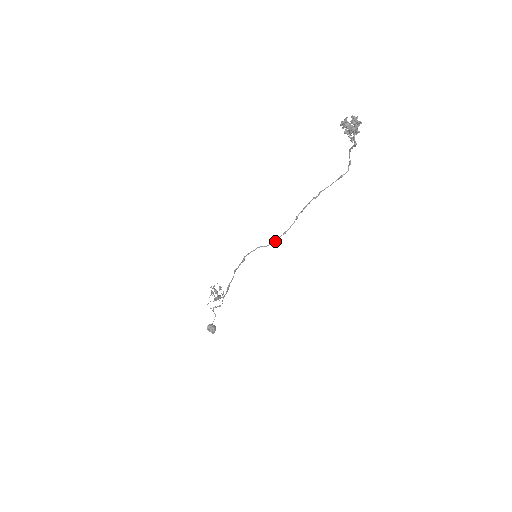
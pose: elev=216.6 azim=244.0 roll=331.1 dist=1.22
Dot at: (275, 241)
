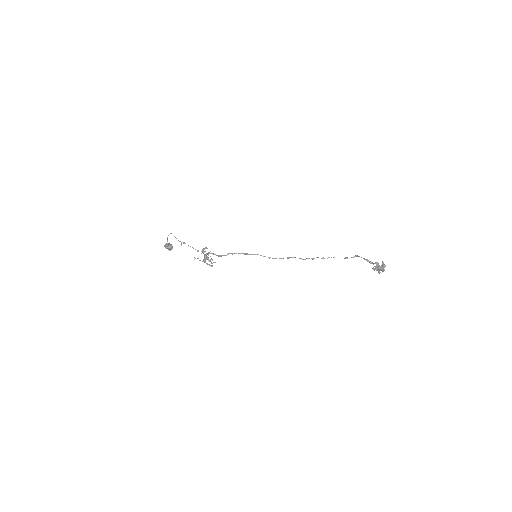
Dot at: occluded
